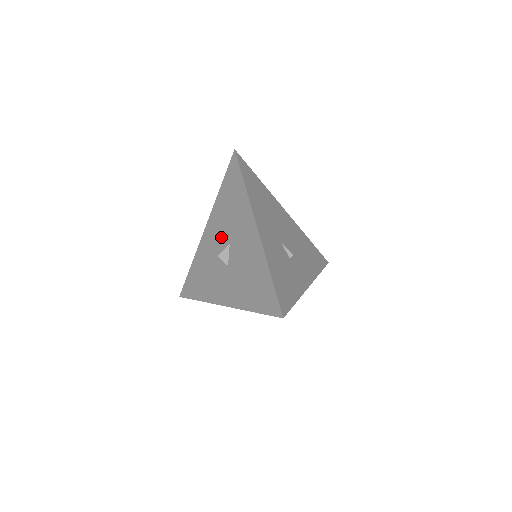
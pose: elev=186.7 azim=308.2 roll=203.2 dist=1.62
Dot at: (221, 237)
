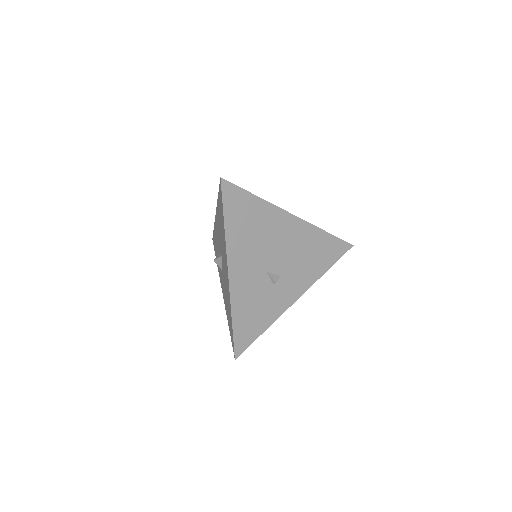
Dot at: (220, 241)
